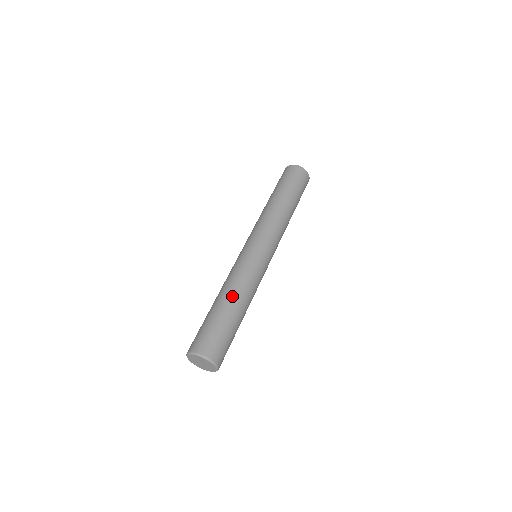
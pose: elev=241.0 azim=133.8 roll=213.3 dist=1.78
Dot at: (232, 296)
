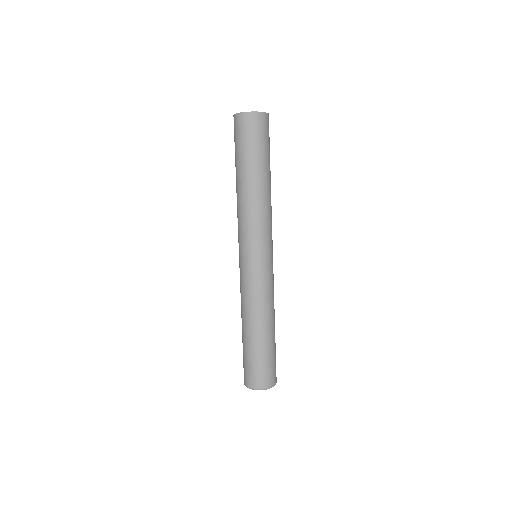
Dot at: (248, 324)
